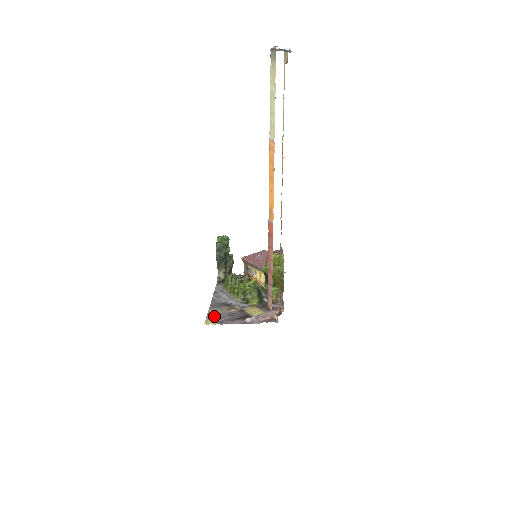
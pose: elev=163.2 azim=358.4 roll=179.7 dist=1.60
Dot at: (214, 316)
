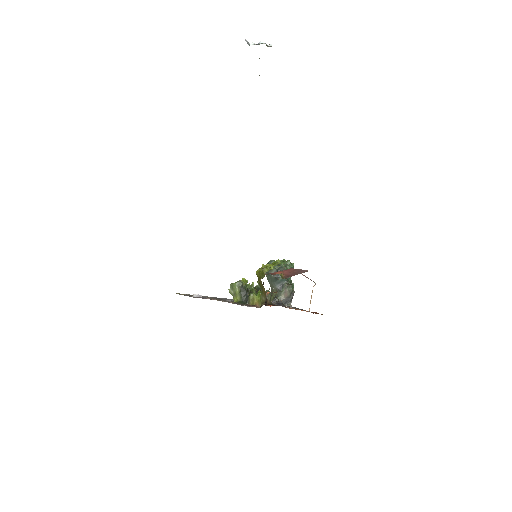
Dot at: (192, 295)
